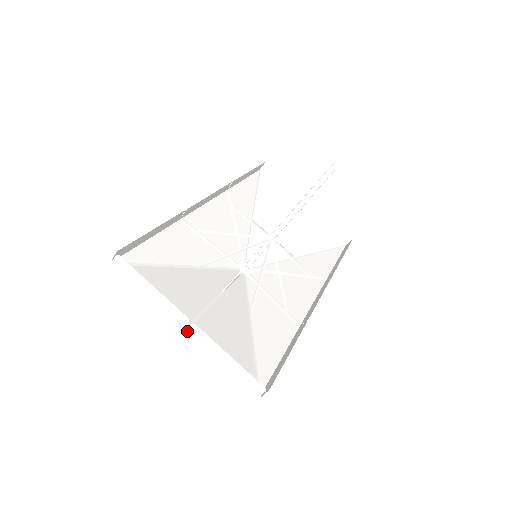
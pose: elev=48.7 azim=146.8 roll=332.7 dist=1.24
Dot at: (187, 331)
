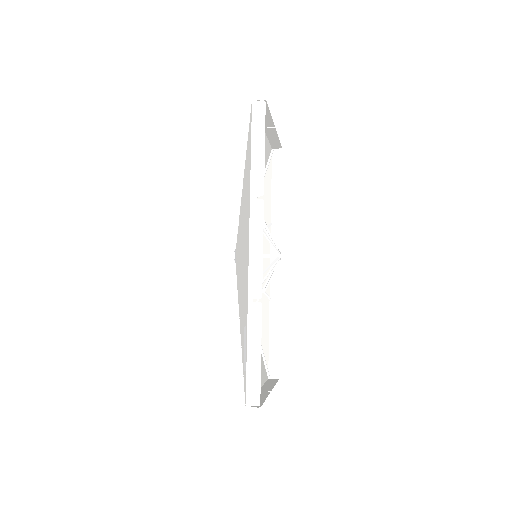
Dot at: (262, 391)
